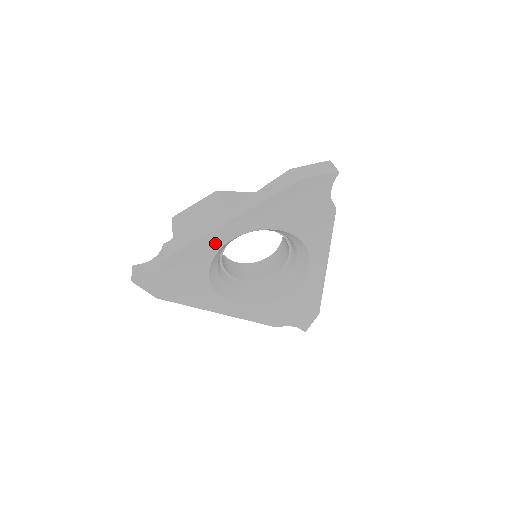
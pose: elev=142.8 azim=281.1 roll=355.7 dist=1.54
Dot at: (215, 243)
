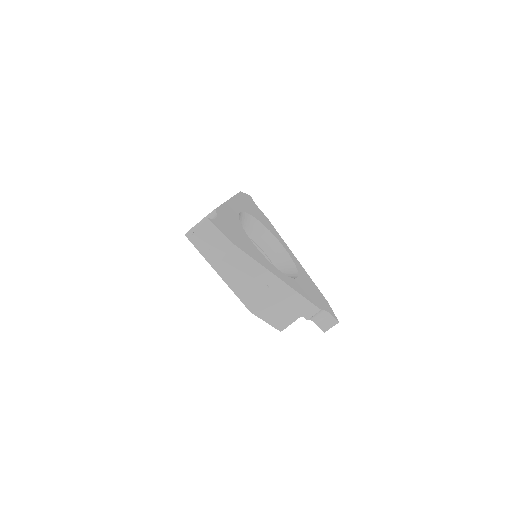
Dot at: (233, 211)
